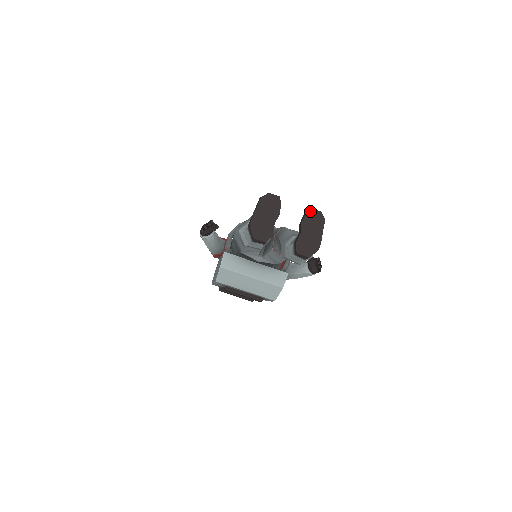
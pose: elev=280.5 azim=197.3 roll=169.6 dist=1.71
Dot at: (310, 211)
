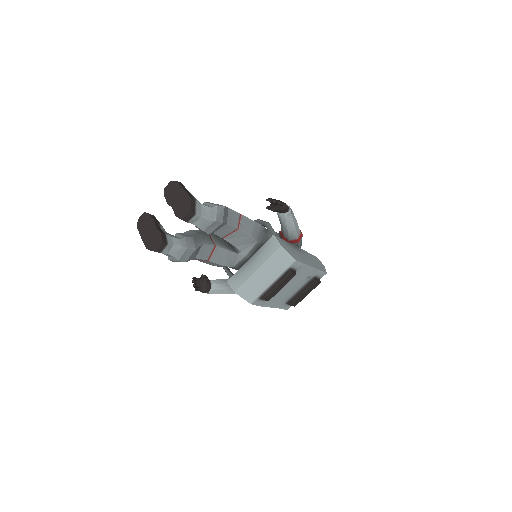
Dot at: (165, 191)
